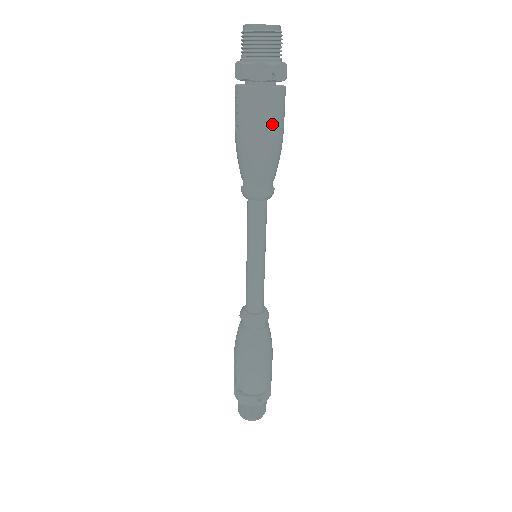
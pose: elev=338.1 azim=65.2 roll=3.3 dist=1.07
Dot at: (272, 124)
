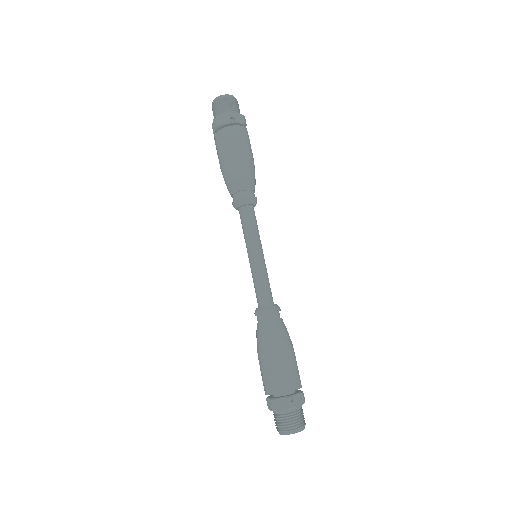
Dot at: (240, 147)
